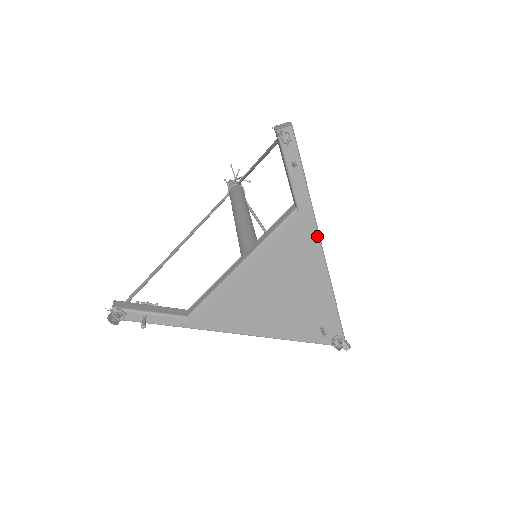
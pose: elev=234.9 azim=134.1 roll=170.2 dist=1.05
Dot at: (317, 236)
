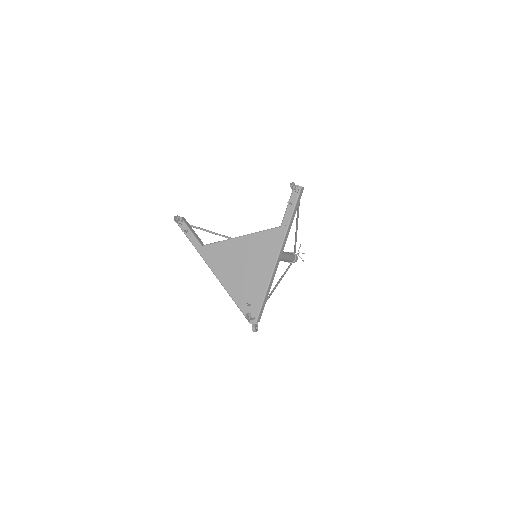
Dot at: (280, 247)
